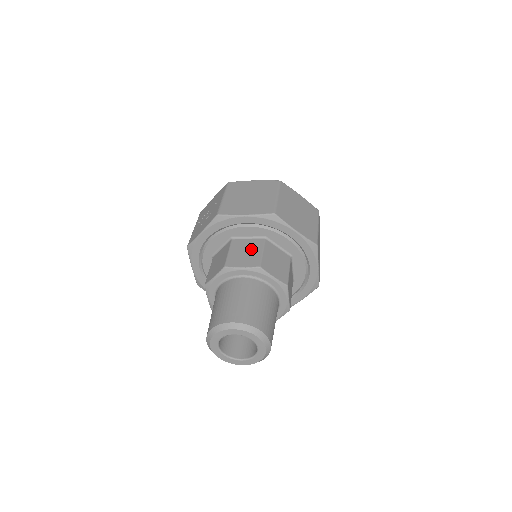
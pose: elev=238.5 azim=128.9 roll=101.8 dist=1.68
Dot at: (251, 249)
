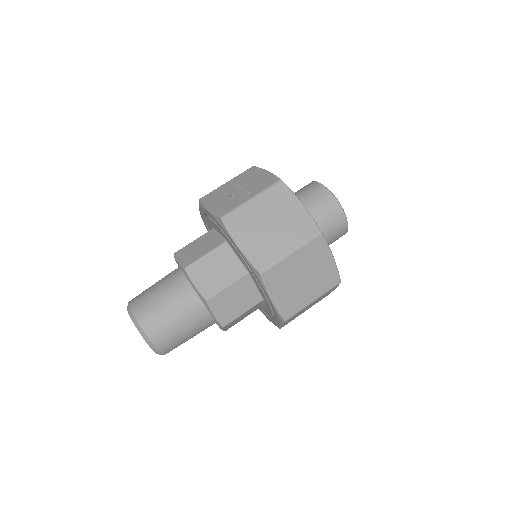
Dot at: (224, 272)
